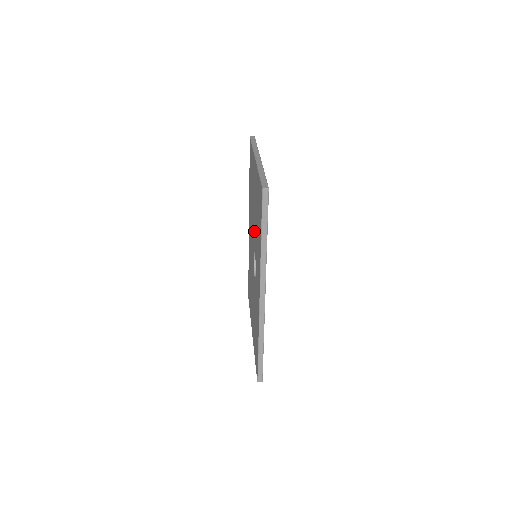
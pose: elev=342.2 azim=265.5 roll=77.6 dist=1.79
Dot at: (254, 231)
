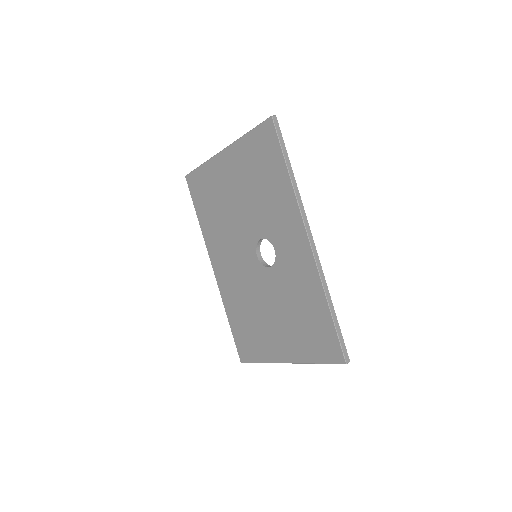
Dot at: (248, 221)
